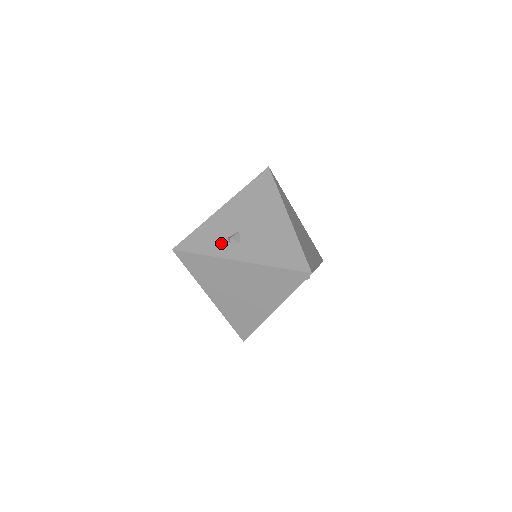
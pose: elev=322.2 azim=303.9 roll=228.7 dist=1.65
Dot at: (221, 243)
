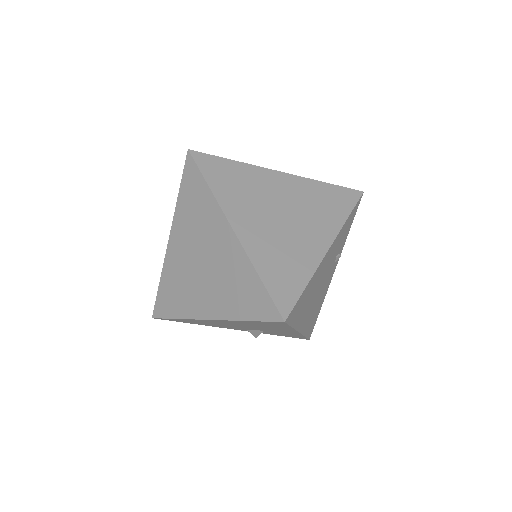
Dot at: occluded
